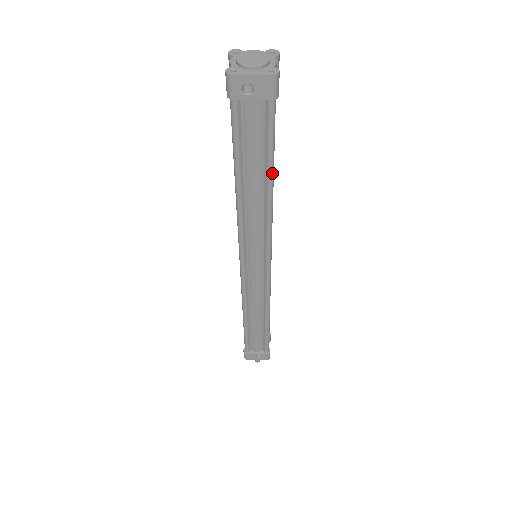
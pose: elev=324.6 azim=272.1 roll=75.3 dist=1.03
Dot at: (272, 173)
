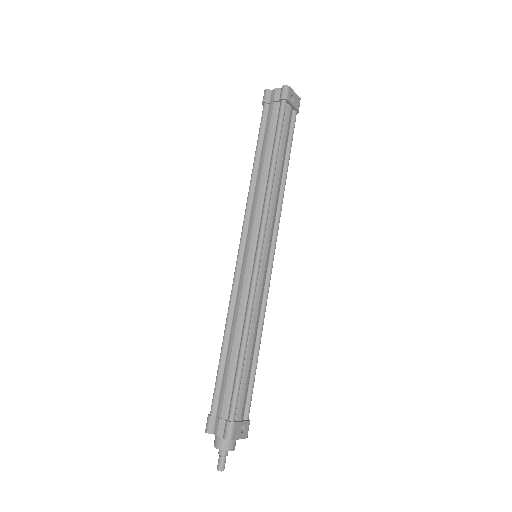
Dot at: occluded
